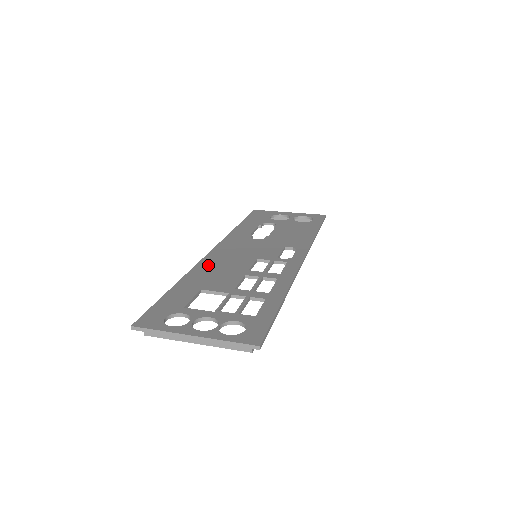
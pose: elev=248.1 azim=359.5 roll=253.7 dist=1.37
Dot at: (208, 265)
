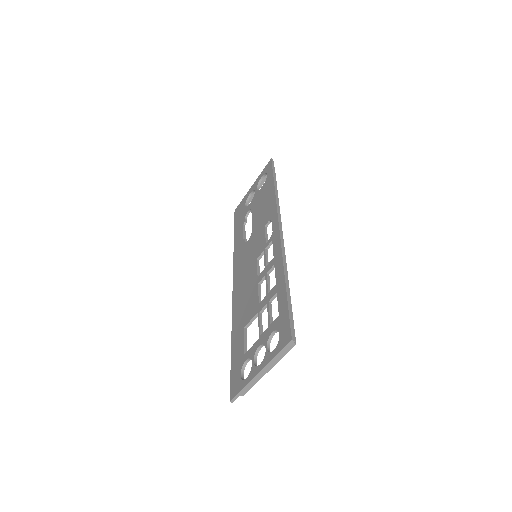
Dot at: (237, 300)
